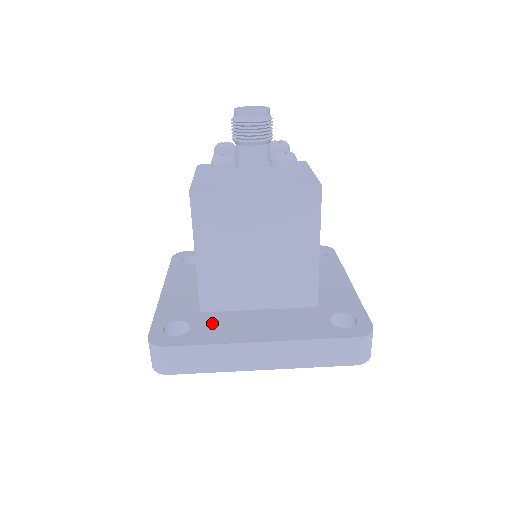
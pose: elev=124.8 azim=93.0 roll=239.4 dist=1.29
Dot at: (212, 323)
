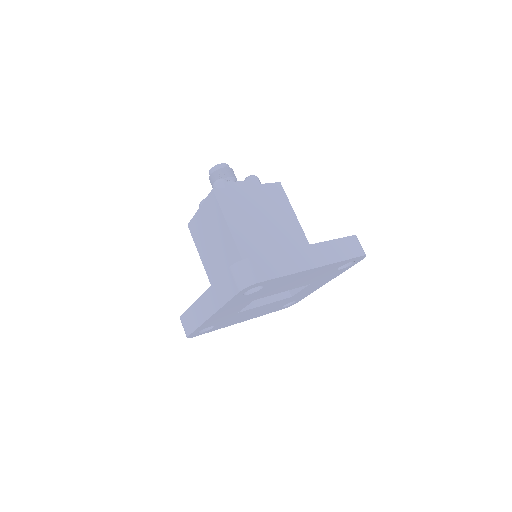
Dot at: occluded
